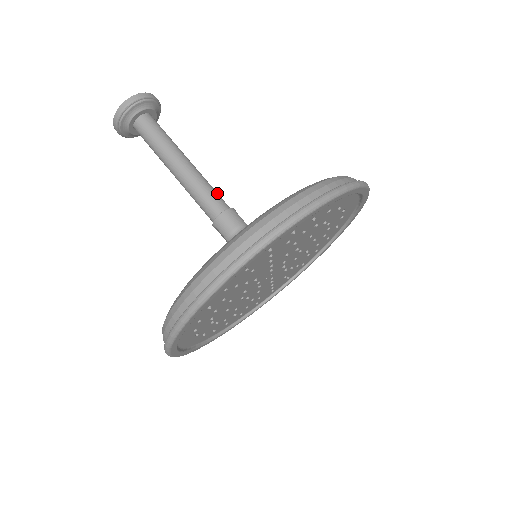
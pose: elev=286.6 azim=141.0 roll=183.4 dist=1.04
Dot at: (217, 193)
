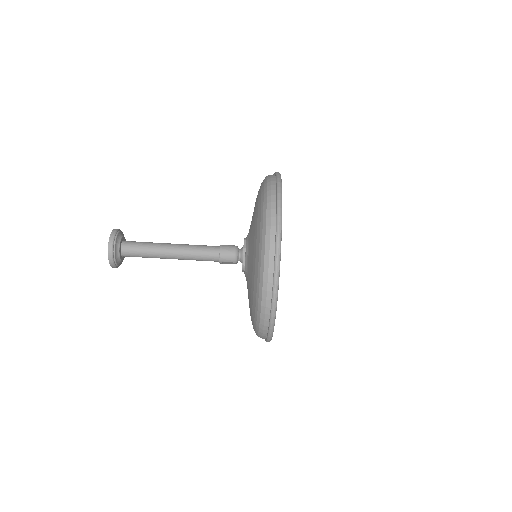
Dot at: (205, 245)
